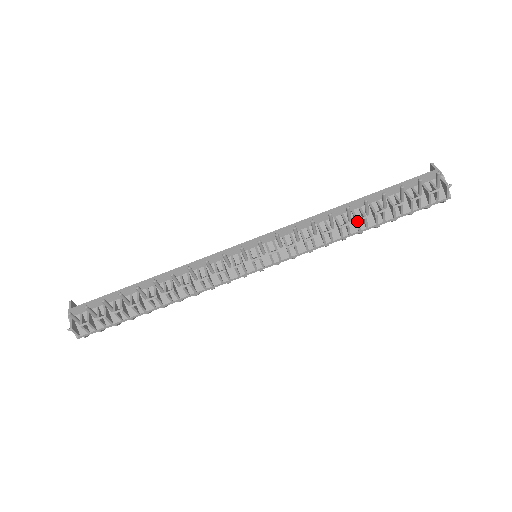
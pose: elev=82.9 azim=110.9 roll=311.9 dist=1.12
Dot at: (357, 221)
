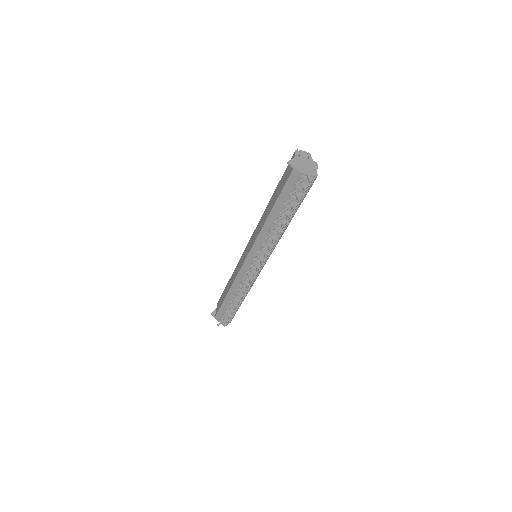
Dot at: occluded
